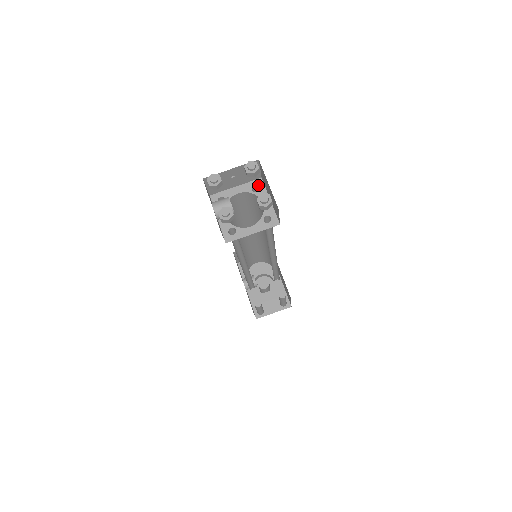
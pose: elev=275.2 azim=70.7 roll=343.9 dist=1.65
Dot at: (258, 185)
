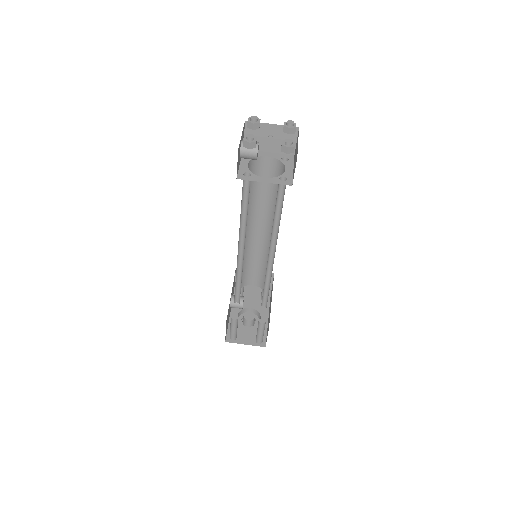
Dot at: (288, 158)
